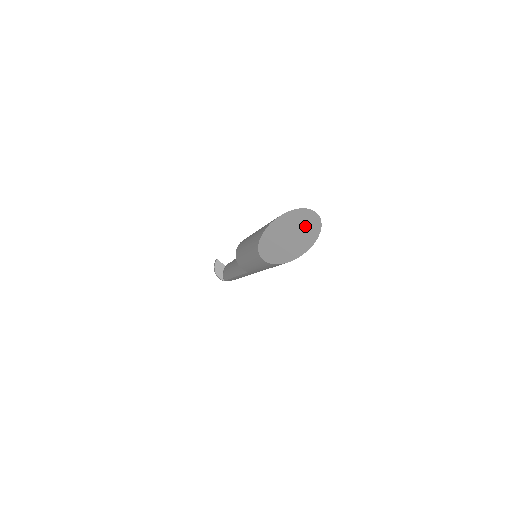
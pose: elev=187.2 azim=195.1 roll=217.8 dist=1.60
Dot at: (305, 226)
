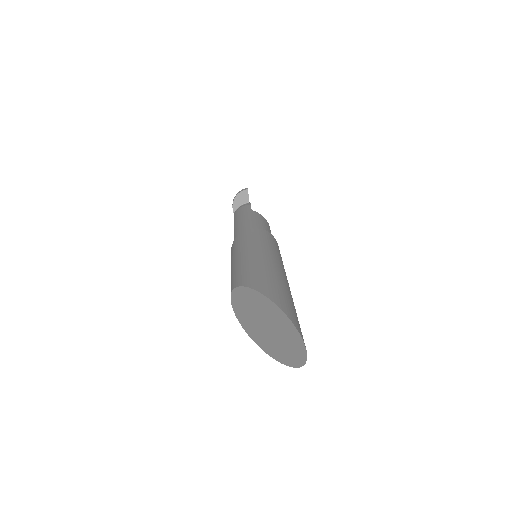
Dot at: (287, 344)
